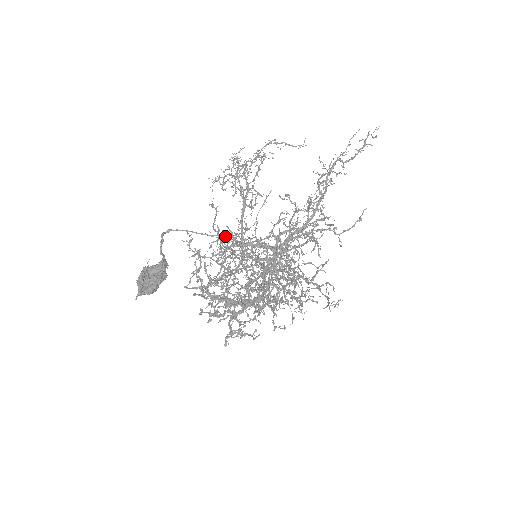
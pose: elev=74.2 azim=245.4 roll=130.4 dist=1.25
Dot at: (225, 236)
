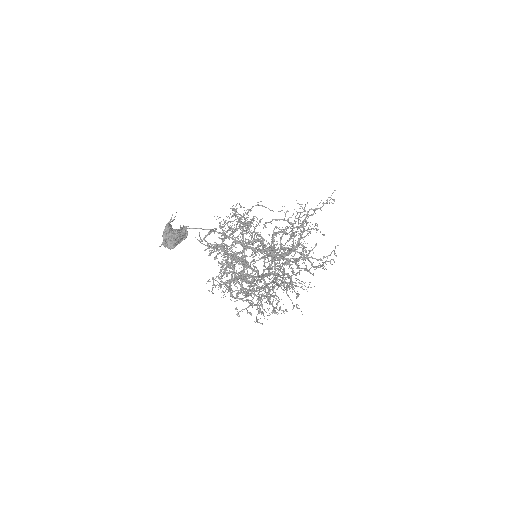
Dot at: (230, 237)
